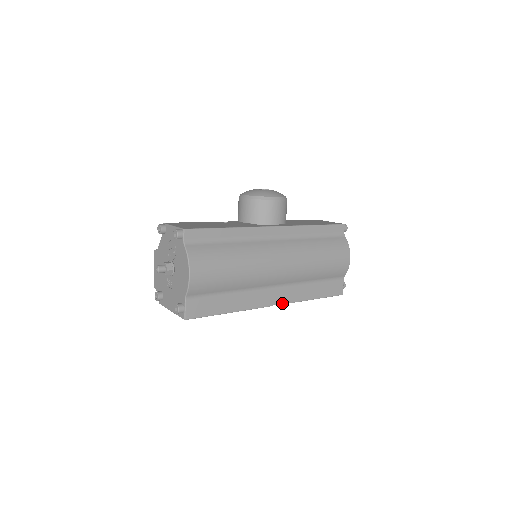
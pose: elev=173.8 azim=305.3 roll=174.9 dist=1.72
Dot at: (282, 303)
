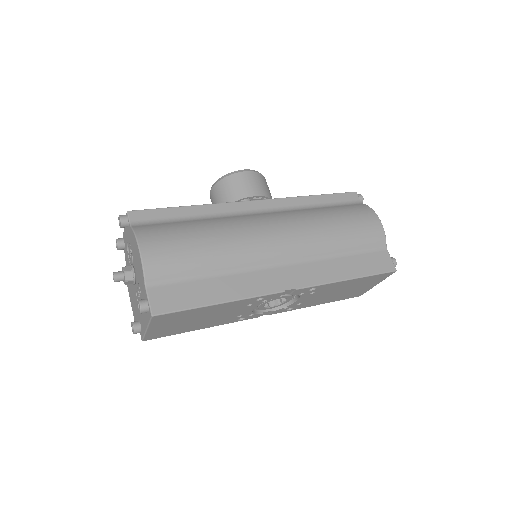
Dot at: (302, 286)
